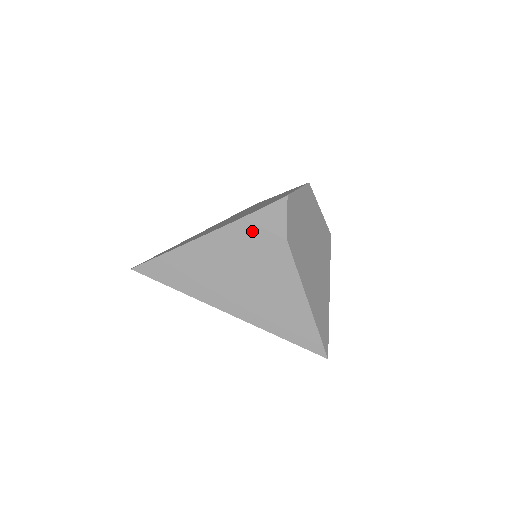
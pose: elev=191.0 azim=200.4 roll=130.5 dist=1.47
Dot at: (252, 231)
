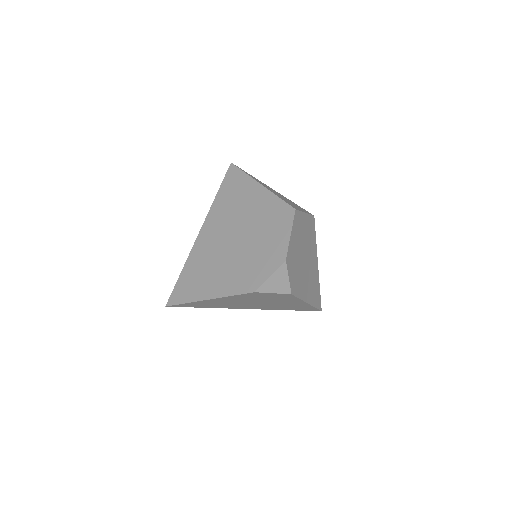
Dot at: (263, 294)
